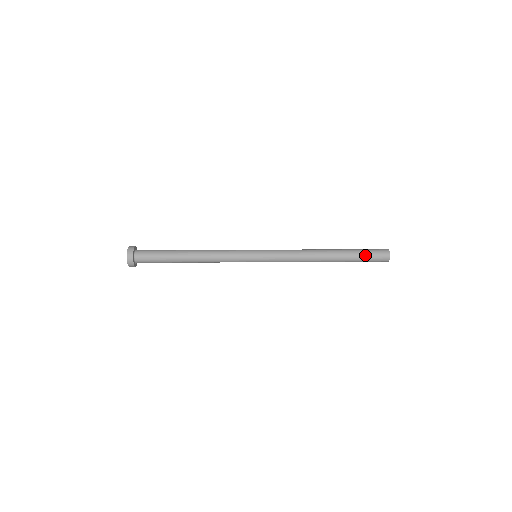
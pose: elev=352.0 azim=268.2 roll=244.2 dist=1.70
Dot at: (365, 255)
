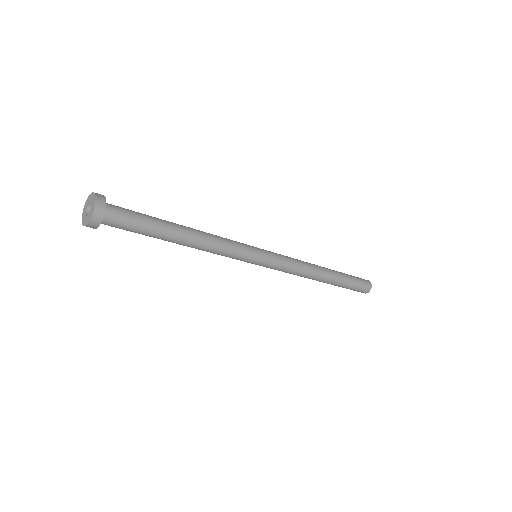
Dot at: (353, 277)
